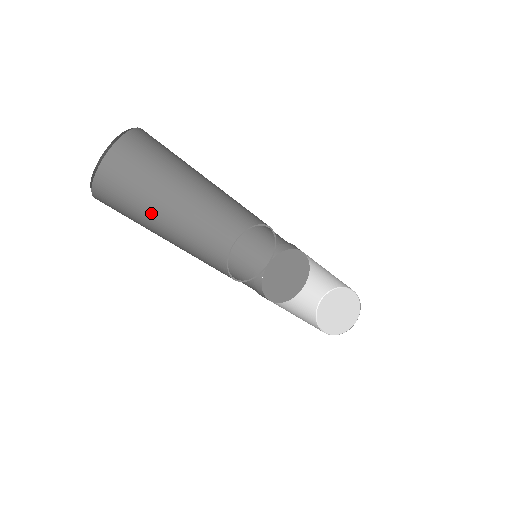
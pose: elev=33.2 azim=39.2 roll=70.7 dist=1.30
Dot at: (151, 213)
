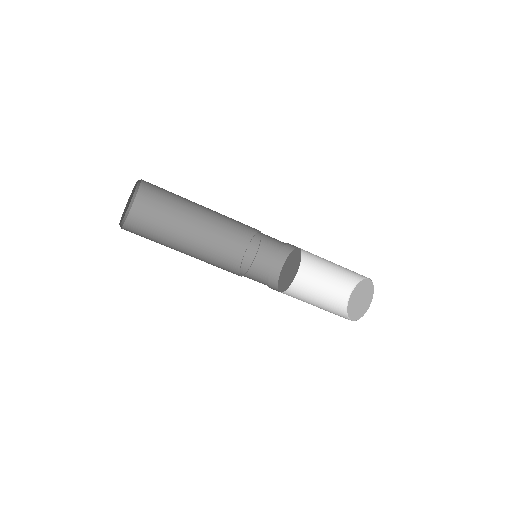
Dot at: (168, 244)
